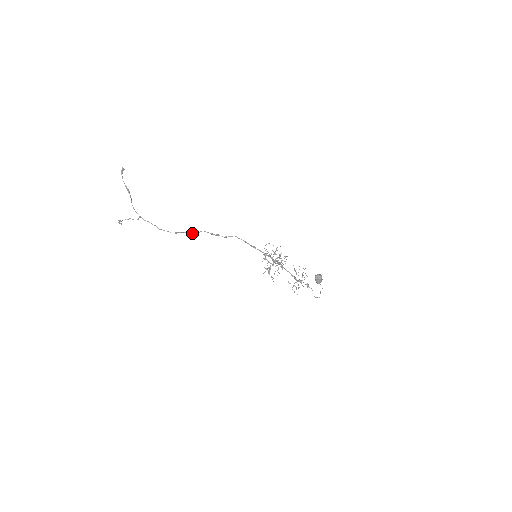
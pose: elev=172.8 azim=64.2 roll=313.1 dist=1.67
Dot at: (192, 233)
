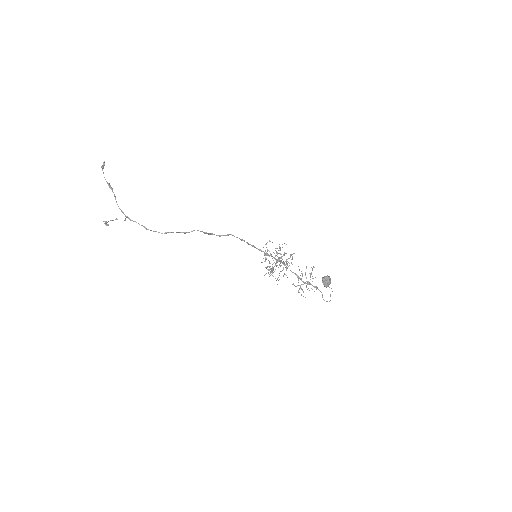
Dot at: (184, 233)
